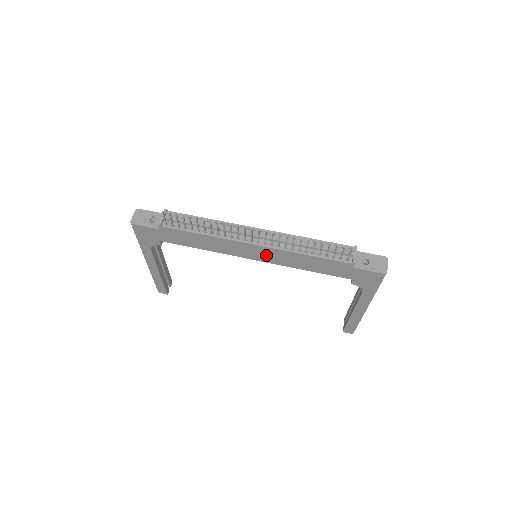
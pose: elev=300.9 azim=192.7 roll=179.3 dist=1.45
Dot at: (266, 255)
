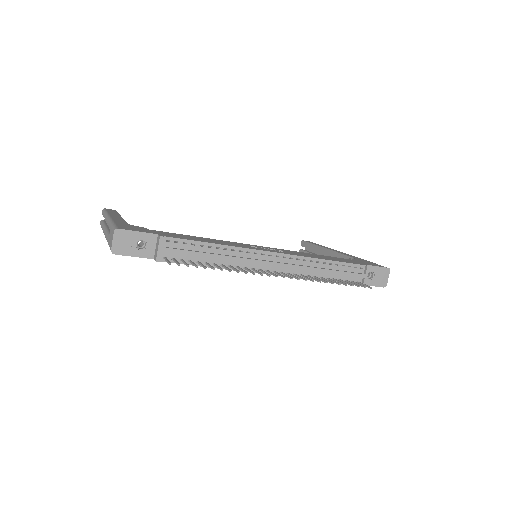
Dot at: occluded
